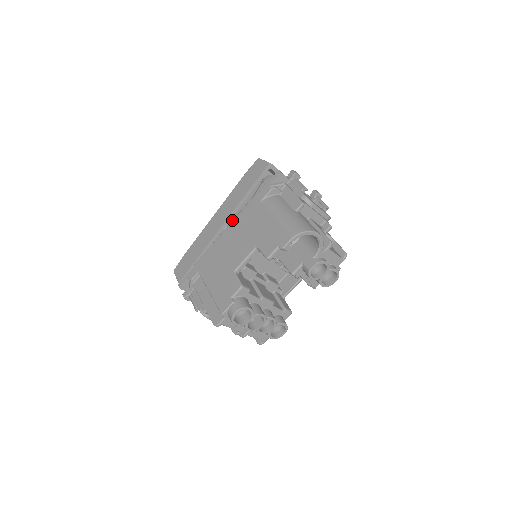
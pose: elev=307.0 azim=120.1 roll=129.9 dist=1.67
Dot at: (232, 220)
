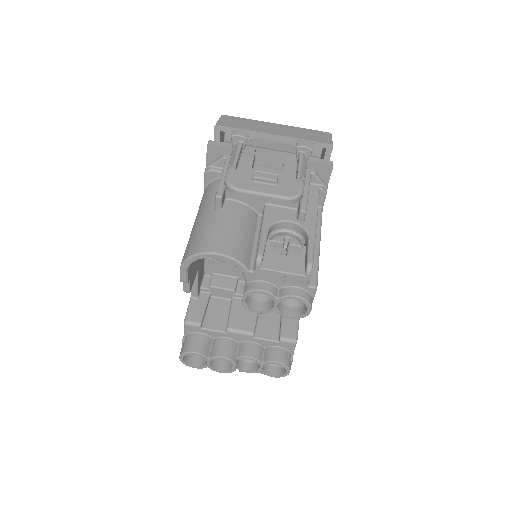
Dot at: occluded
